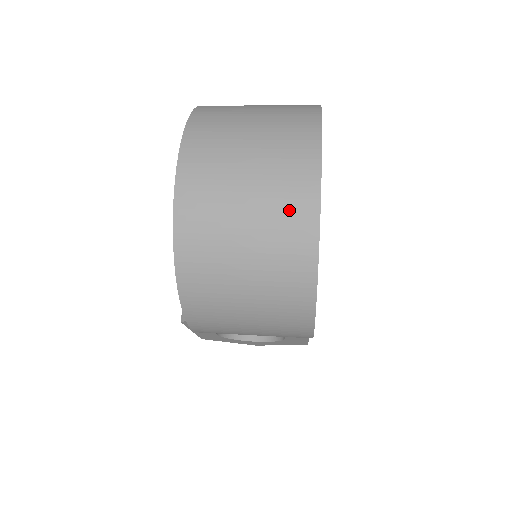
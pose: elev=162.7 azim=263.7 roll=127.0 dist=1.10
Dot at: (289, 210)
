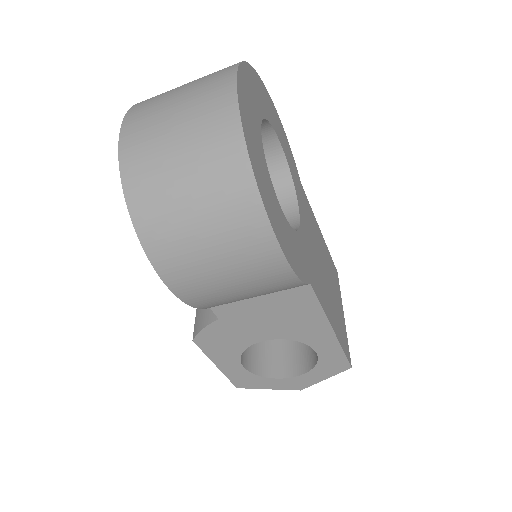
Dot at: (211, 112)
